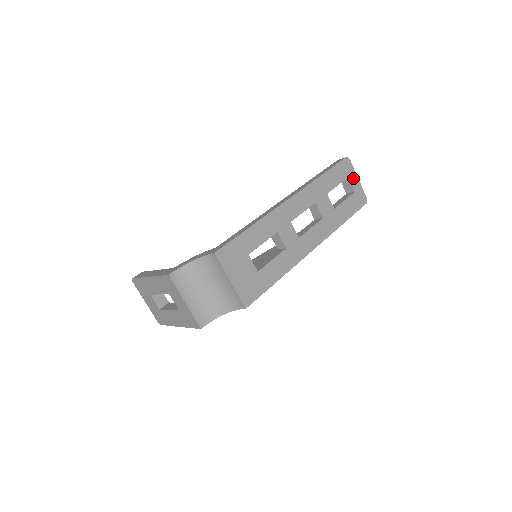
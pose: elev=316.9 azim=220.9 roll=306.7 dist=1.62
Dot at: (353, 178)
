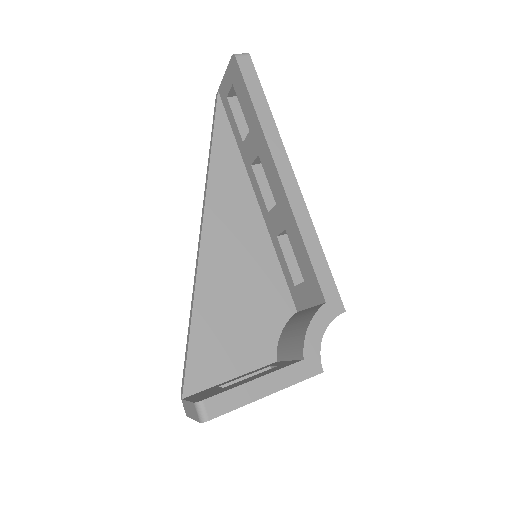
Dot at: occluded
